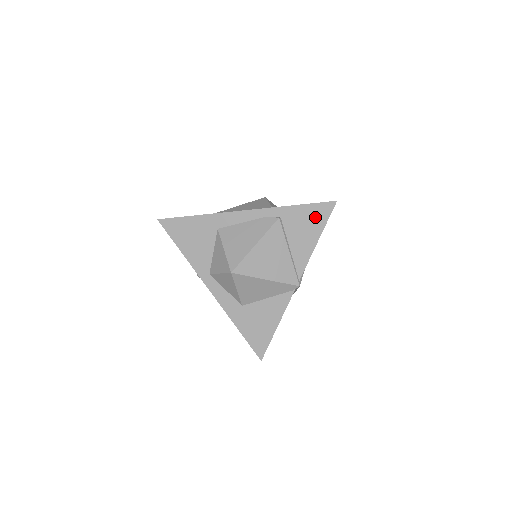
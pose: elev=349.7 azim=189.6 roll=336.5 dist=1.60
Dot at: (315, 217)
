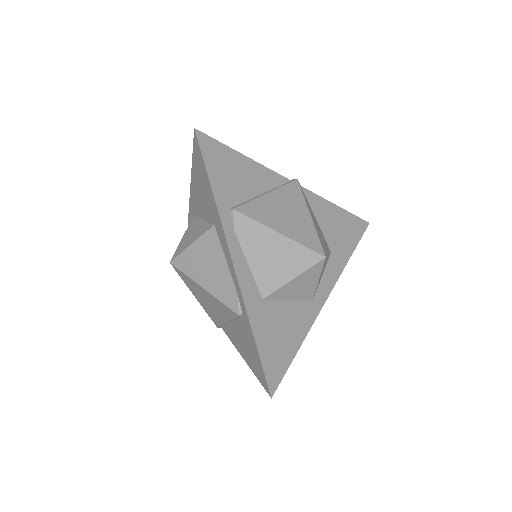
Dot at: (255, 363)
